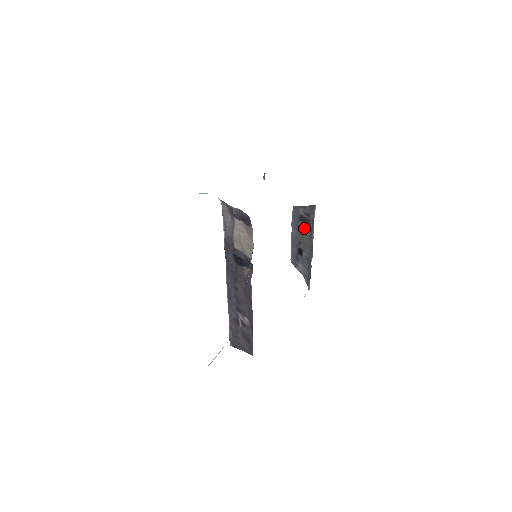
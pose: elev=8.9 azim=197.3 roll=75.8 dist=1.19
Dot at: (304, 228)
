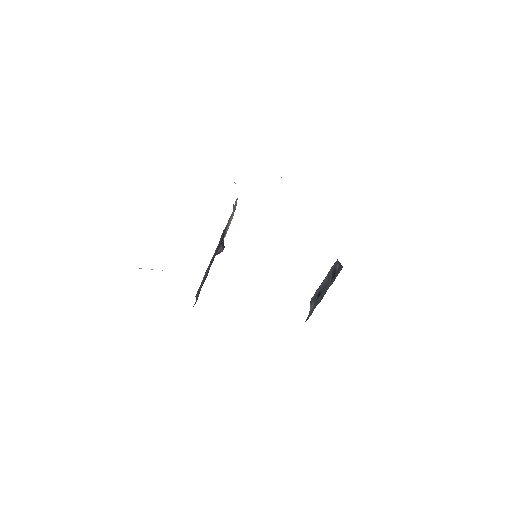
Dot at: (330, 280)
